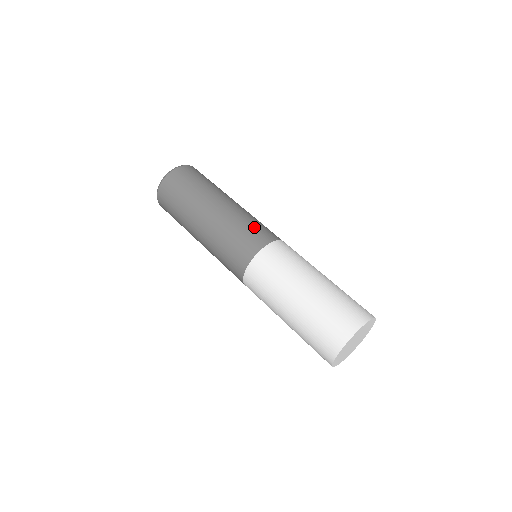
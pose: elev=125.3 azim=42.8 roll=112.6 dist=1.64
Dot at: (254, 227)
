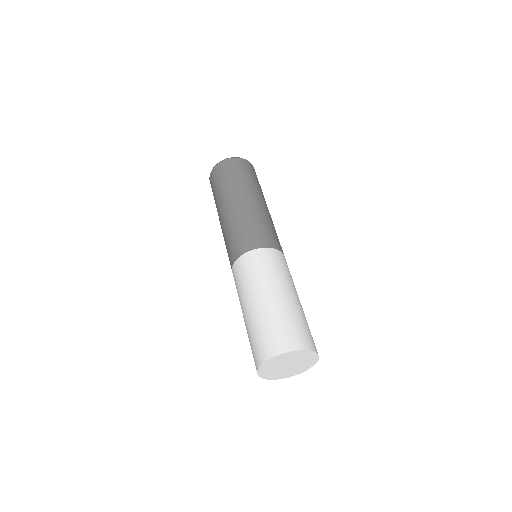
Dot at: (277, 236)
